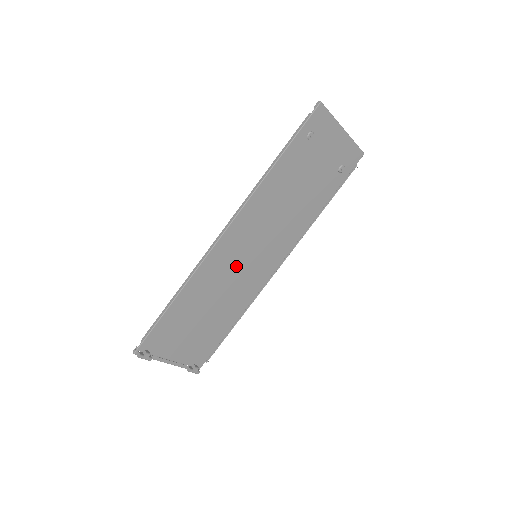
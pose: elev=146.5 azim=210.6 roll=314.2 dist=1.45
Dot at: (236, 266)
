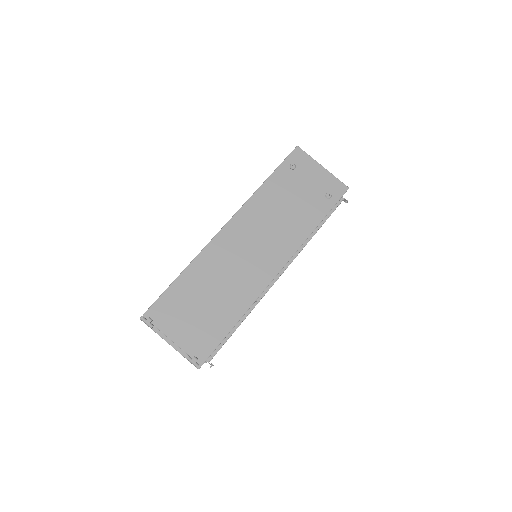
Dot at: (237, 259)
